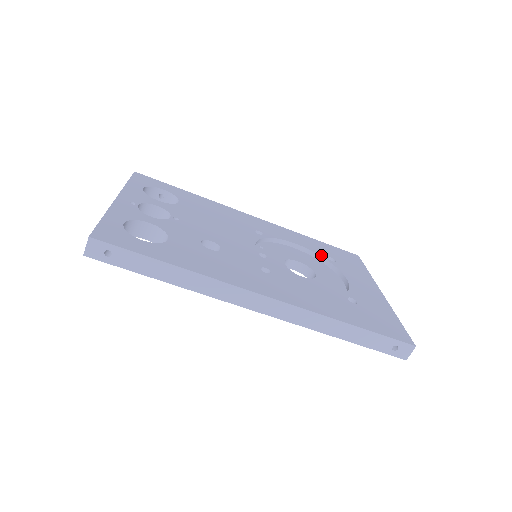
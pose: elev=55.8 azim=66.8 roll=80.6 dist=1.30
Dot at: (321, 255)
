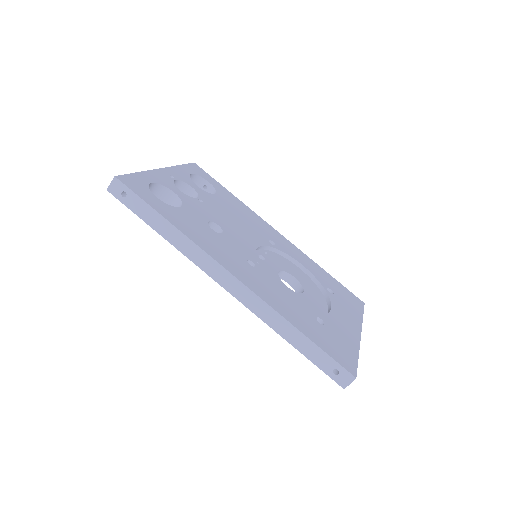
Dot at: (322, 283)
